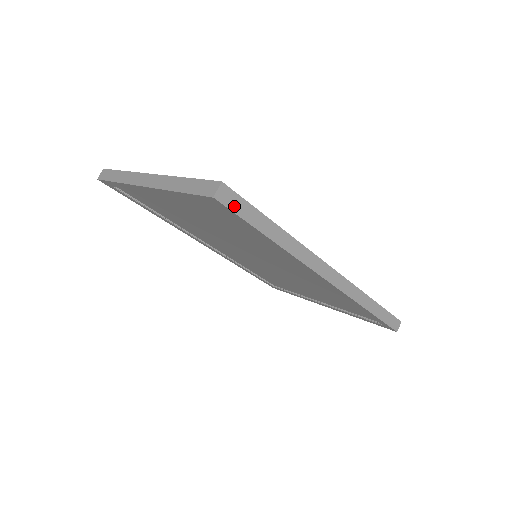
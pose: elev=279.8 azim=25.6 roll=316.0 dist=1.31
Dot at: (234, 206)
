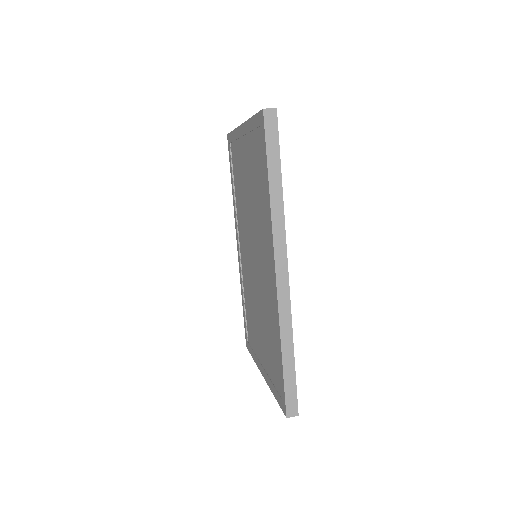
Dot at: (269, 130)
